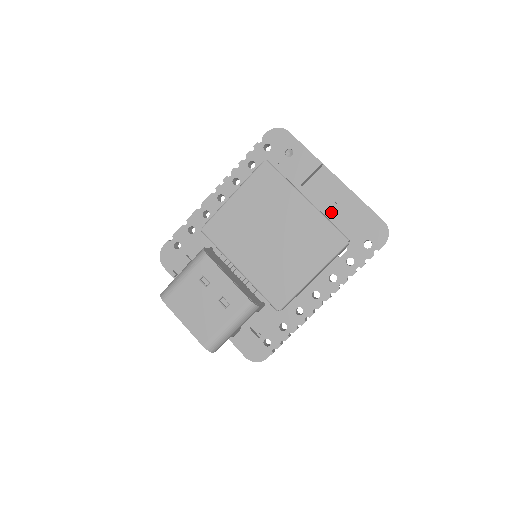
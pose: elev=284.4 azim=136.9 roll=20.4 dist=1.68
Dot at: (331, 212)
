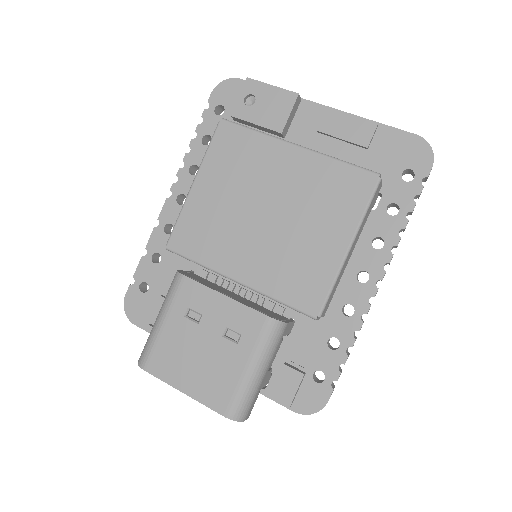
Dot at: (337, 154)
